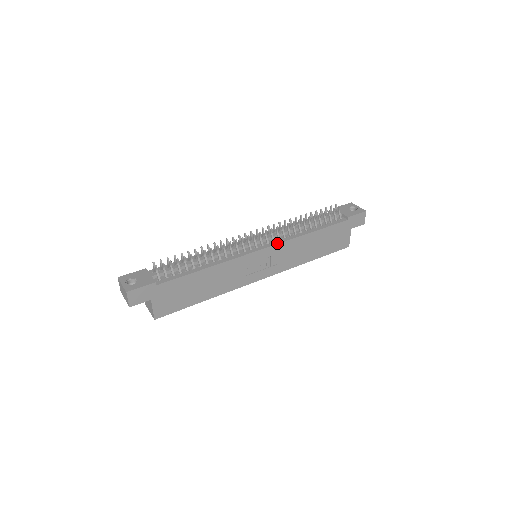
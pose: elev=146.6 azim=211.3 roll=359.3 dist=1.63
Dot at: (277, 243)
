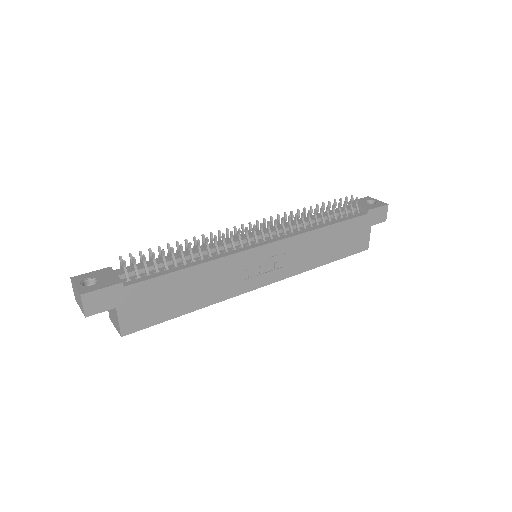
Dot at: (283, 238)
